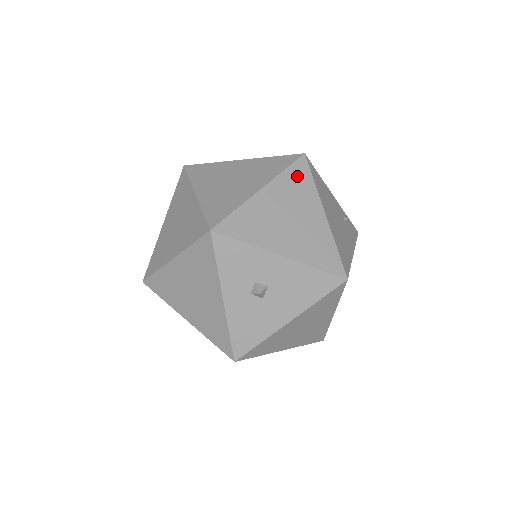
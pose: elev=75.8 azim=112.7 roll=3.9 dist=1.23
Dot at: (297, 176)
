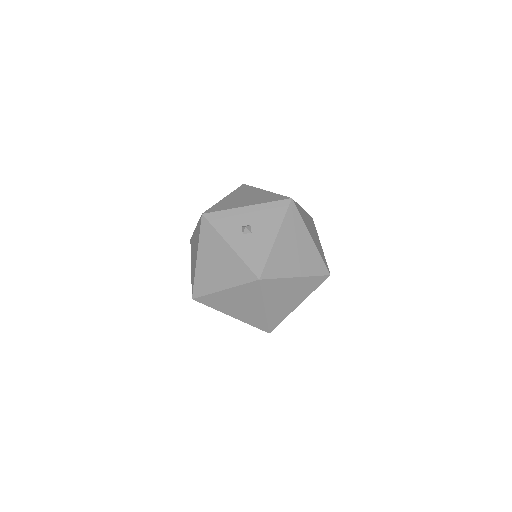
Dot at: (243, 189)
